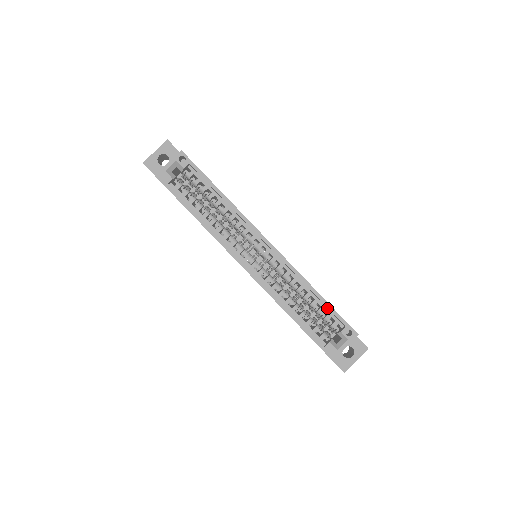
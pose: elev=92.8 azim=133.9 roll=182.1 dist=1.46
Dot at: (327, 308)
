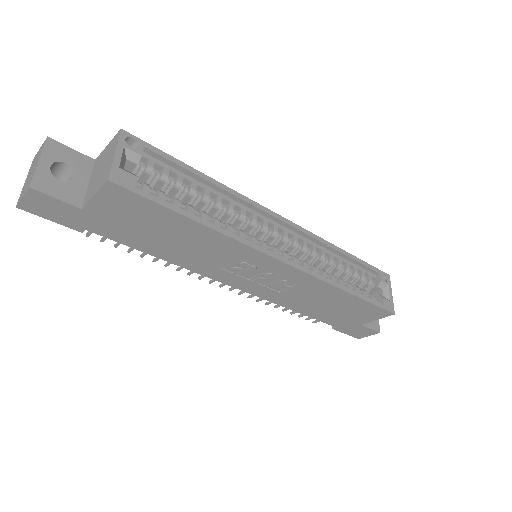
Dot at: (357, 266)
